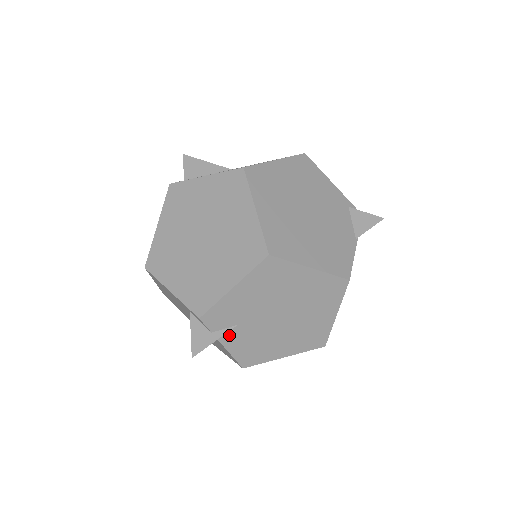
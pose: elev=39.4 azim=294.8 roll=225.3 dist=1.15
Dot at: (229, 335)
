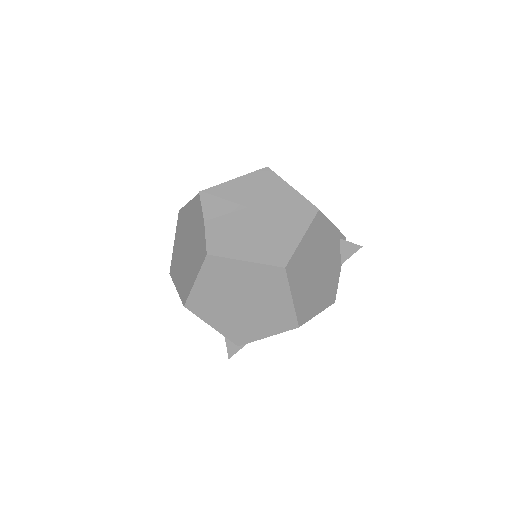
Dot at: occluded
